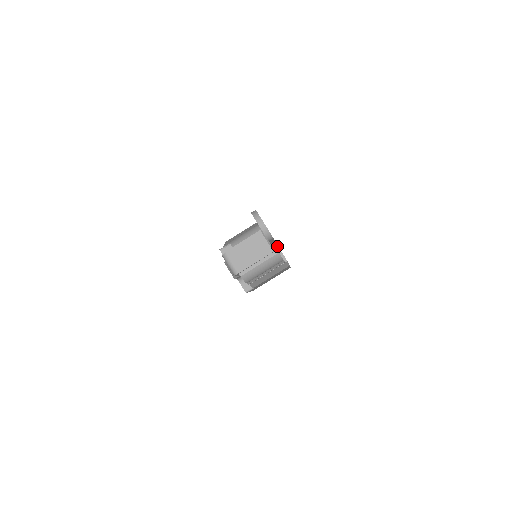
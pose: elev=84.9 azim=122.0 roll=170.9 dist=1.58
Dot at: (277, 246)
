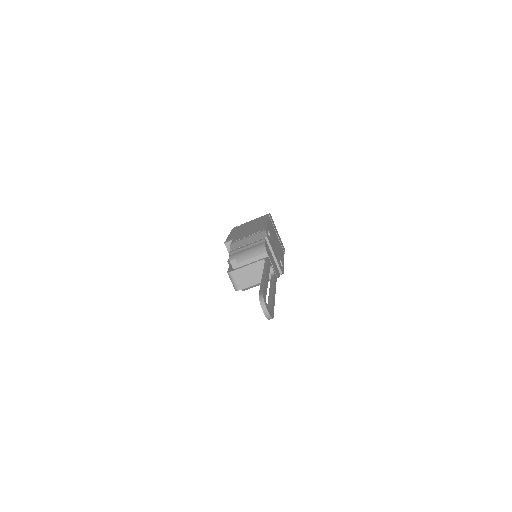
Dot at: occluded
